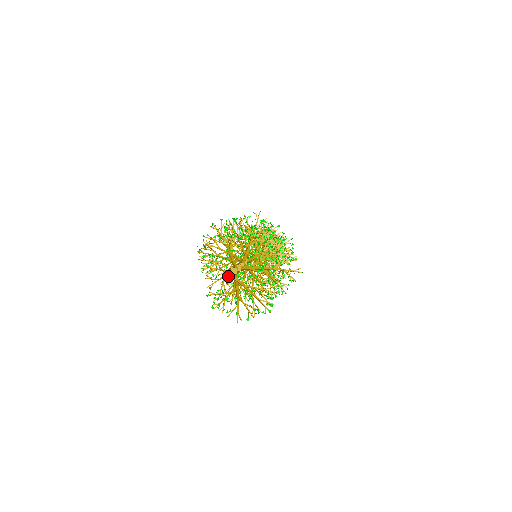
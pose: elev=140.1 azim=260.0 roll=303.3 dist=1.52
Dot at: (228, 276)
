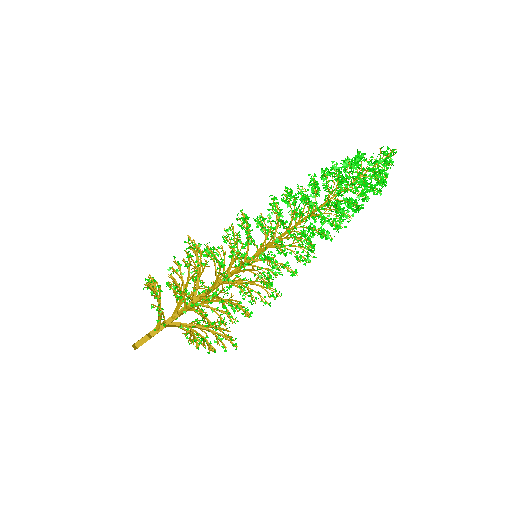
Dot at: (138, 343)
